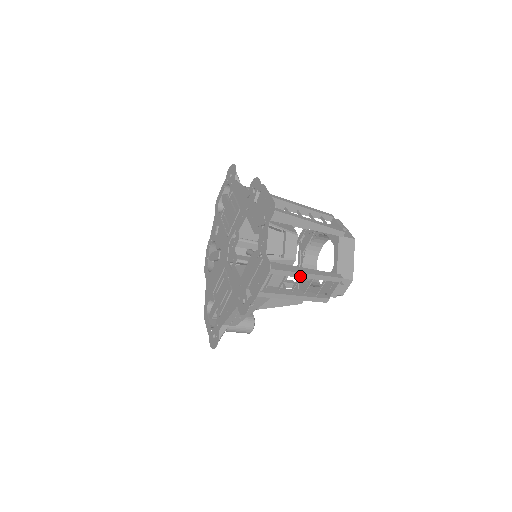
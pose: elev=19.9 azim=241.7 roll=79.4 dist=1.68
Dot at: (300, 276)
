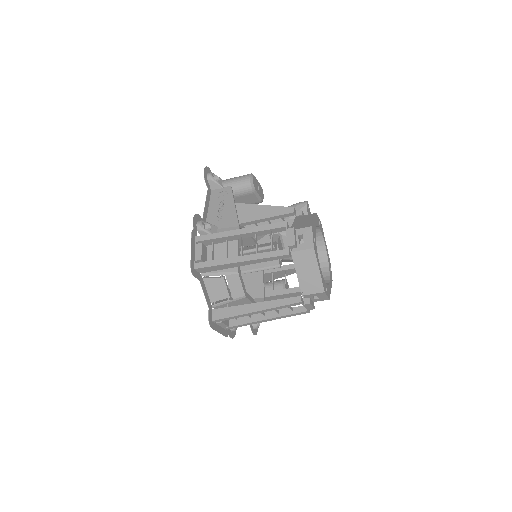
Dot at: (252, 314)
